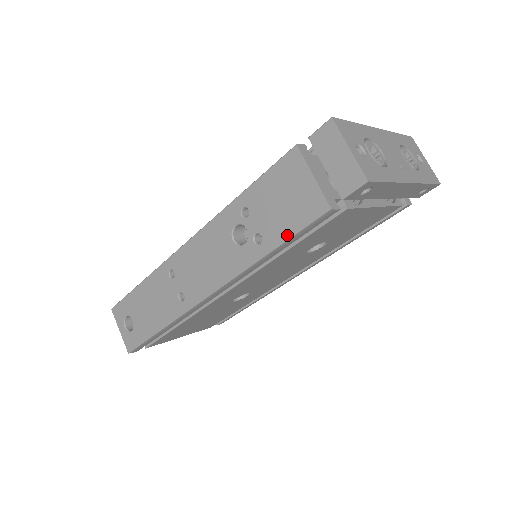
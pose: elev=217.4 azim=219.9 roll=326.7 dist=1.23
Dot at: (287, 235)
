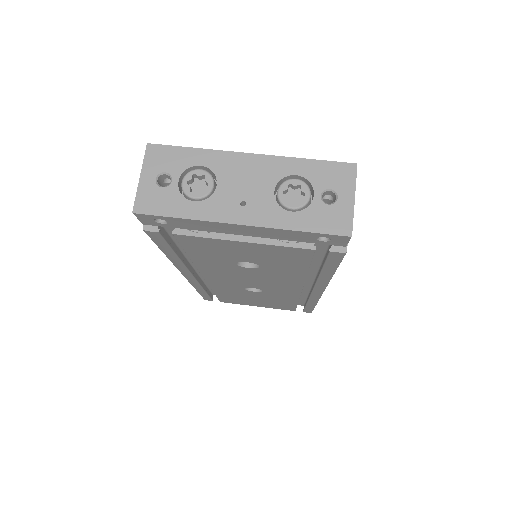
Dot at: occluded
